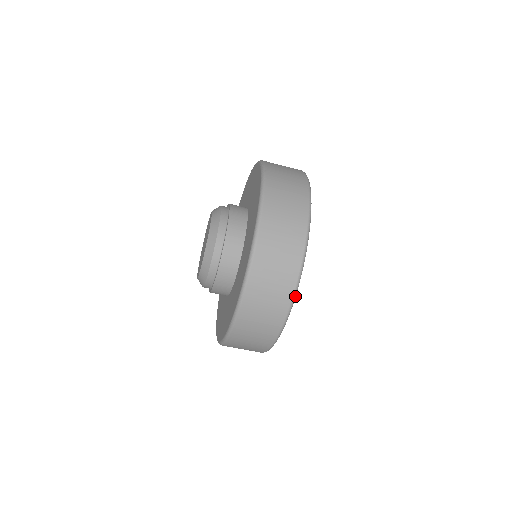
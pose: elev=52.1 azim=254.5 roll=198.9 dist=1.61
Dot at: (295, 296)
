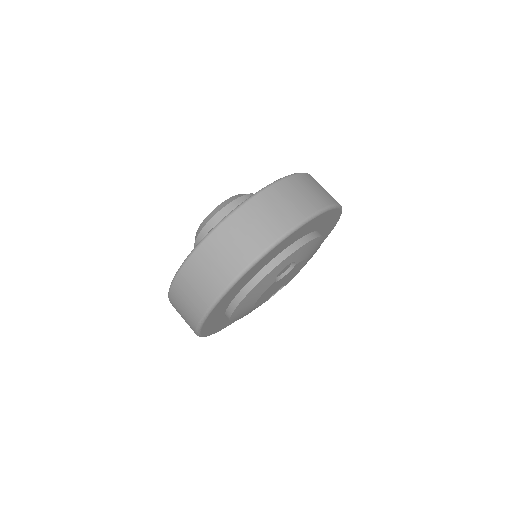
Dot at: (288, 235)
